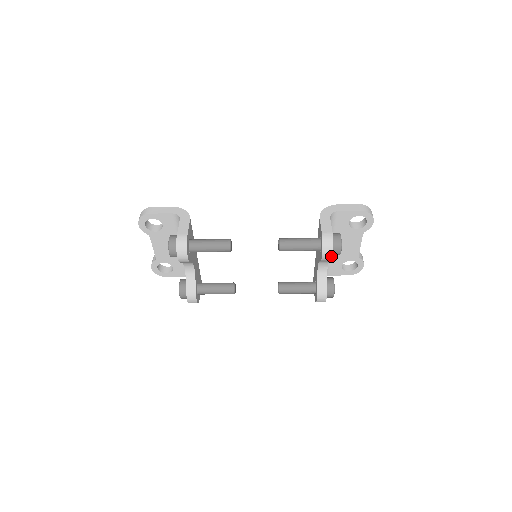
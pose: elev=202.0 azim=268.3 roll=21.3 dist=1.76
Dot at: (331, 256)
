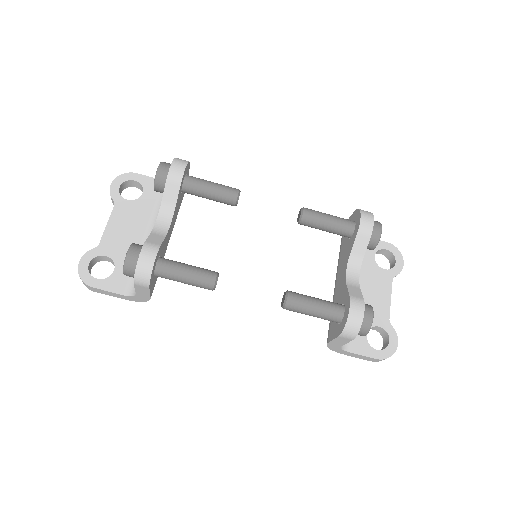
Dot at: (372, 223)
